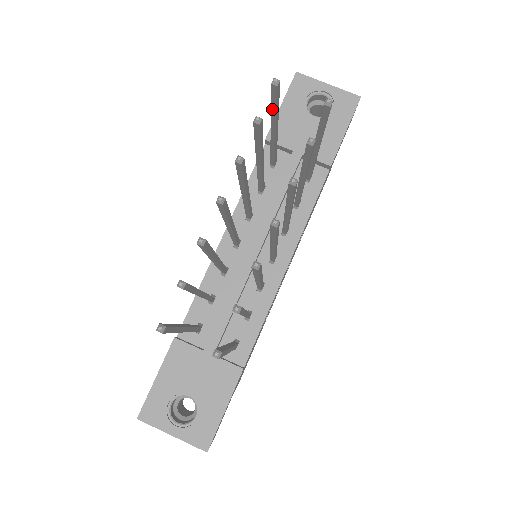
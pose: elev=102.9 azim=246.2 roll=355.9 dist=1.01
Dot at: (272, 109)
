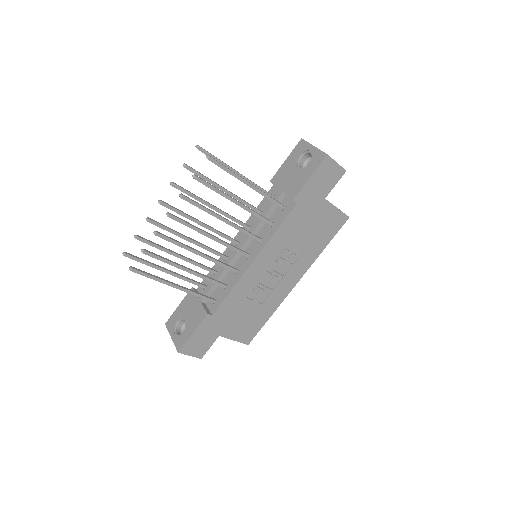
Dot at: occluded
